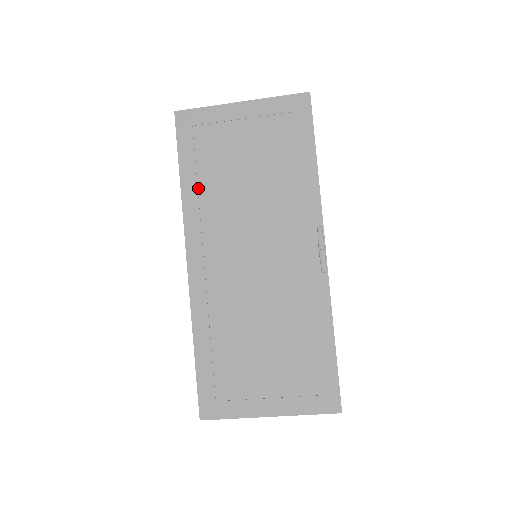
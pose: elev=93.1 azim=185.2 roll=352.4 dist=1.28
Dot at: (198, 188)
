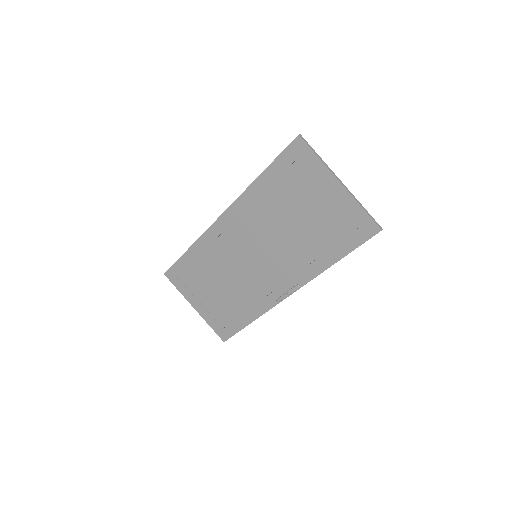
Dot at: (264, 192)
